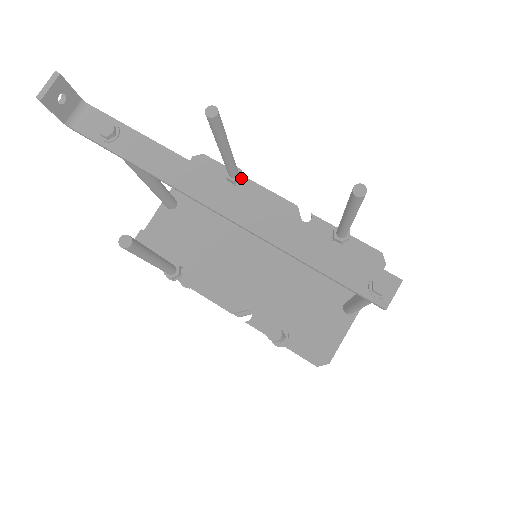
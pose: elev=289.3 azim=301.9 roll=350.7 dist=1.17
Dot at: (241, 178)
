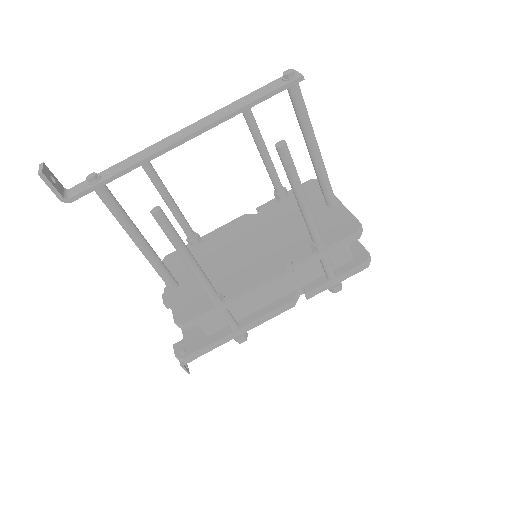
Dot at: (199, 237)
